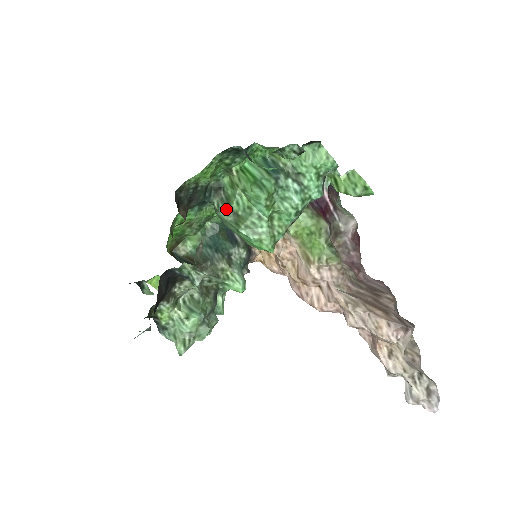
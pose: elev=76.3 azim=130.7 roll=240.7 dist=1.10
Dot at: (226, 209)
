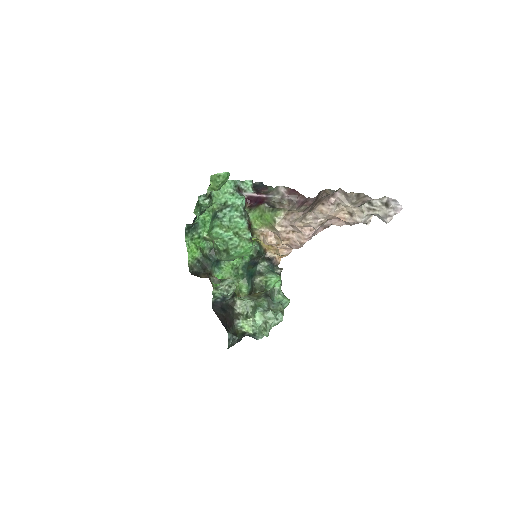
Dot at: (221, 254)
